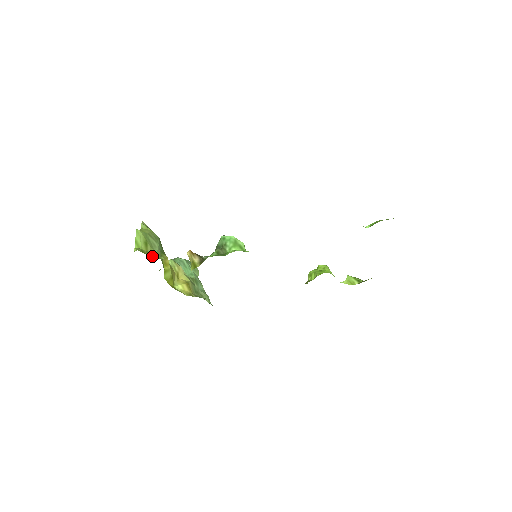
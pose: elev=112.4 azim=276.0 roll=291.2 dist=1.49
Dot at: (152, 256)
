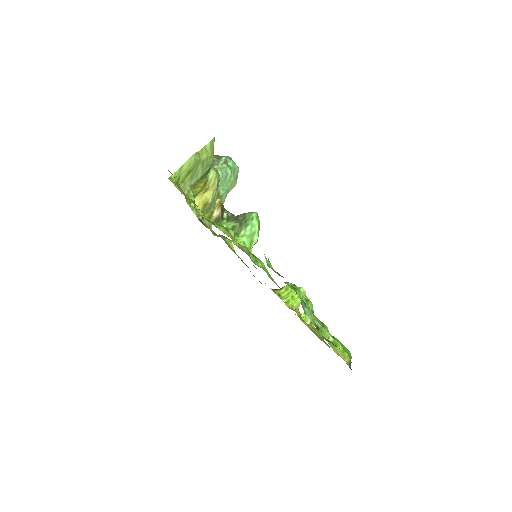
Dot at: (183, 188)
